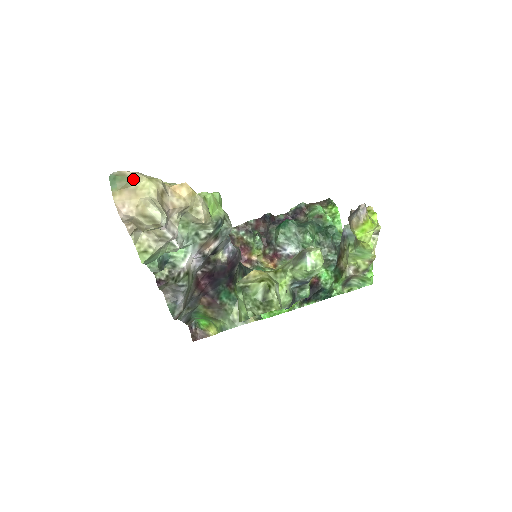
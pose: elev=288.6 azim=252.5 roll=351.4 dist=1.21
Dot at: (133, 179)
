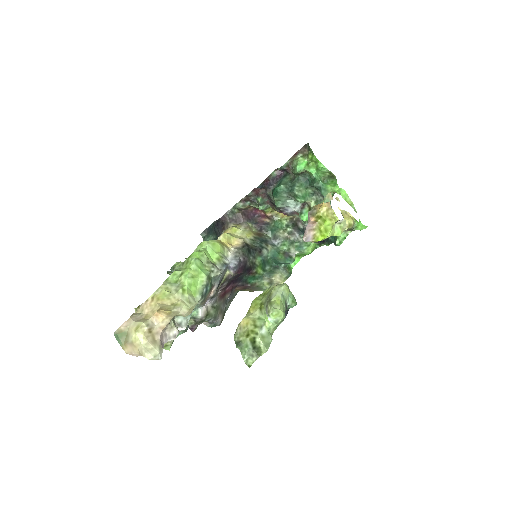
Dot at: (128, 333)
